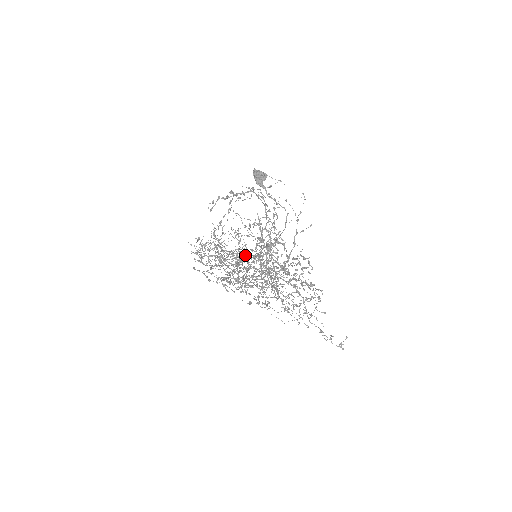
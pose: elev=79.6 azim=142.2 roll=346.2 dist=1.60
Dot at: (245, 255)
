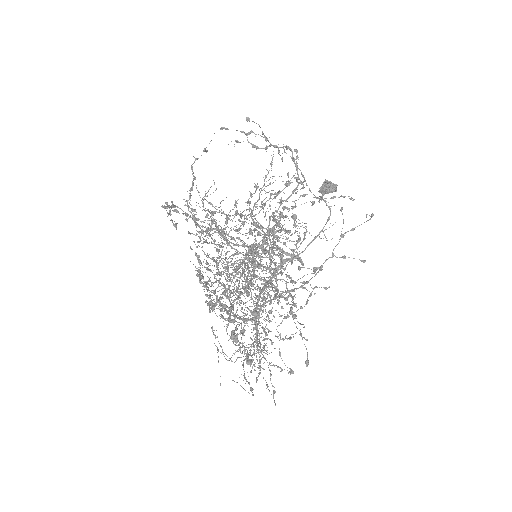
Dot at: occluded
